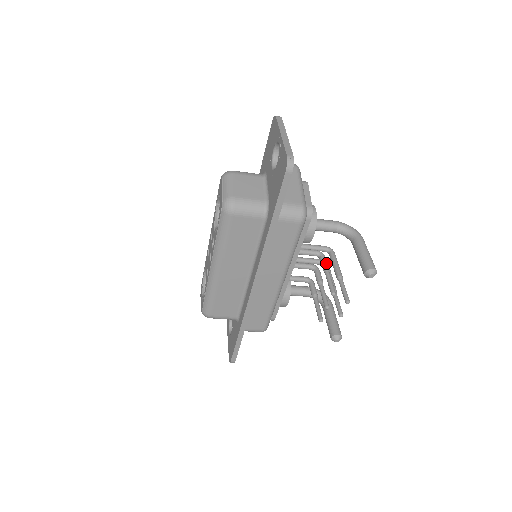
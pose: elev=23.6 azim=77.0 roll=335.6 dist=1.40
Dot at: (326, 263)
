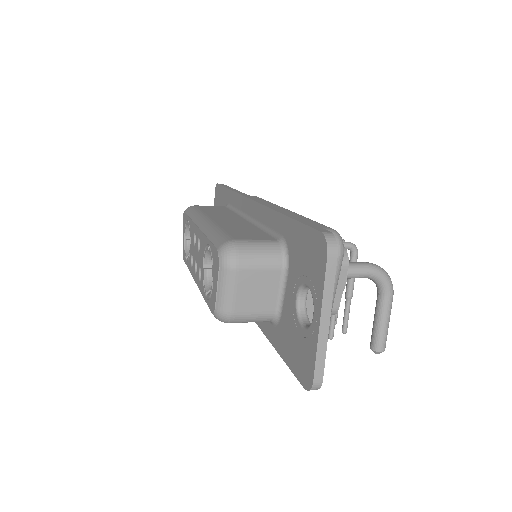
Dot at: occluded
